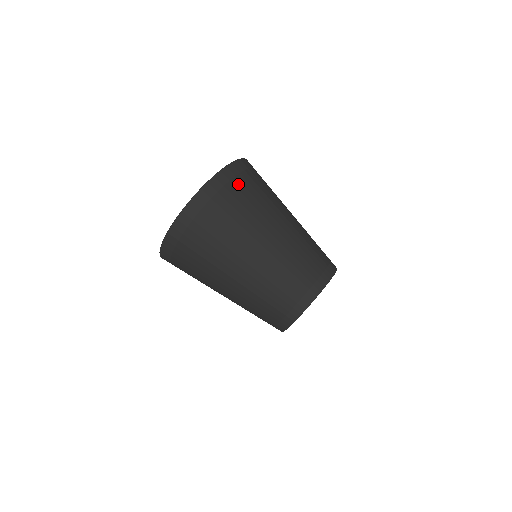
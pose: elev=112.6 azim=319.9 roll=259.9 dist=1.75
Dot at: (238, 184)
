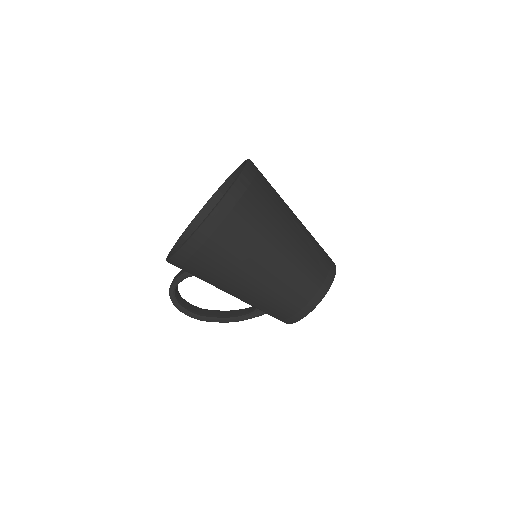
Dot at: occluded
